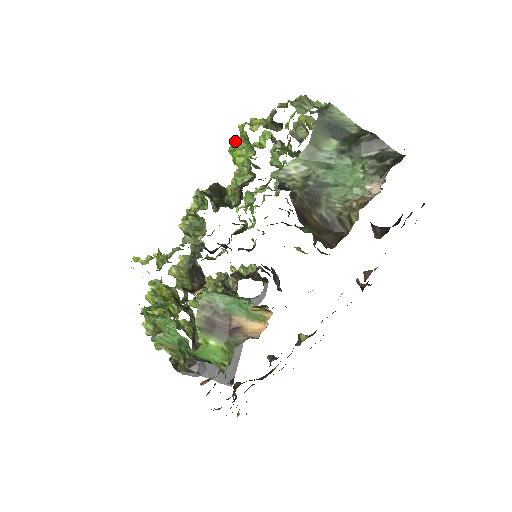
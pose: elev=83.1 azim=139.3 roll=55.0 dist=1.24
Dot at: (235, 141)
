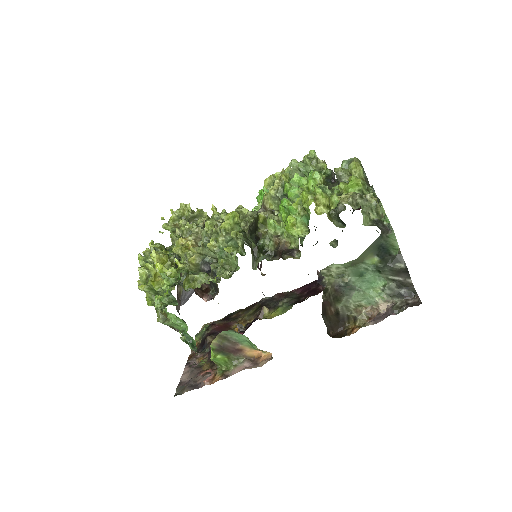
Dot at: (293, 203)
